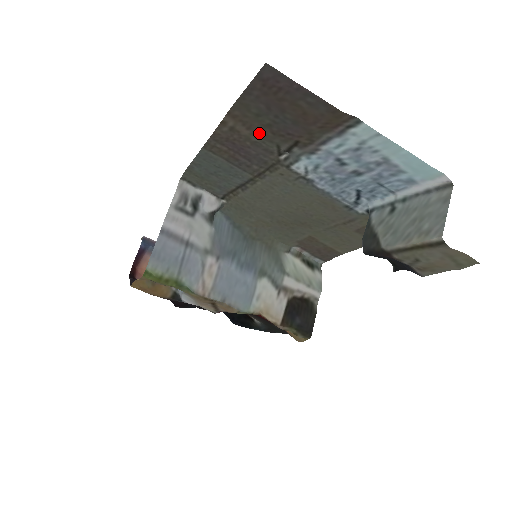
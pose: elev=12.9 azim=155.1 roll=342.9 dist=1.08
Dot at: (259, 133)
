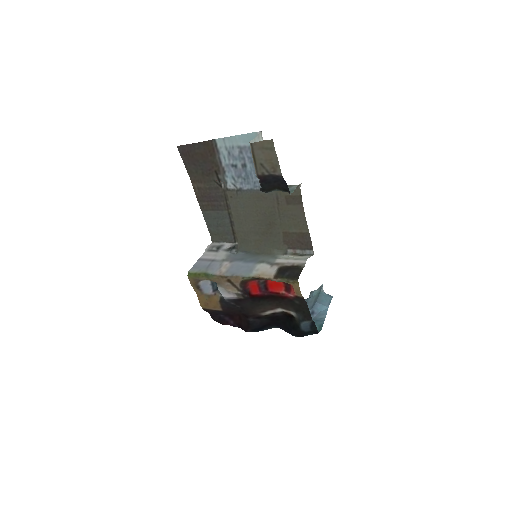
Dot at: (205, 181)
